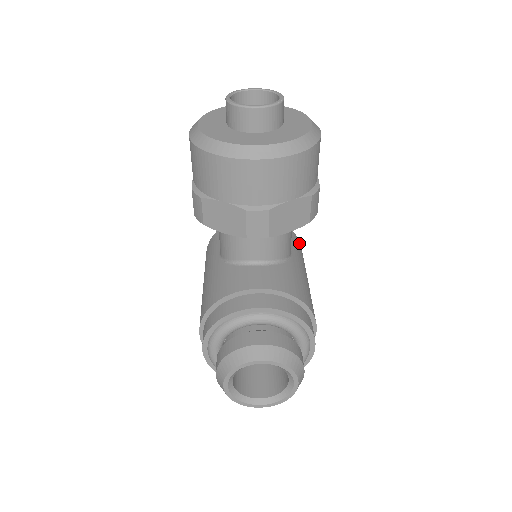
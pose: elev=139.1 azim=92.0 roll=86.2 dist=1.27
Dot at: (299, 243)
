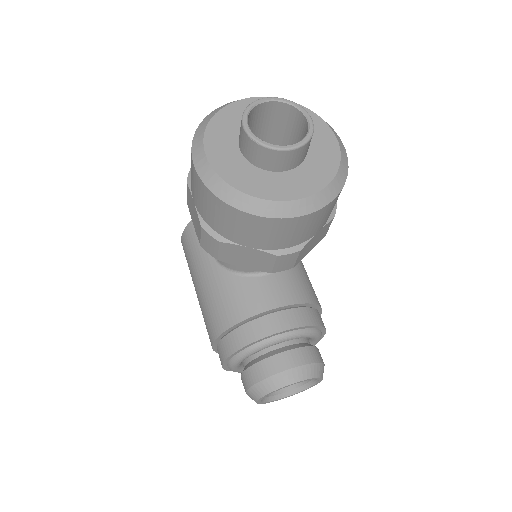
Dot at: occluded
